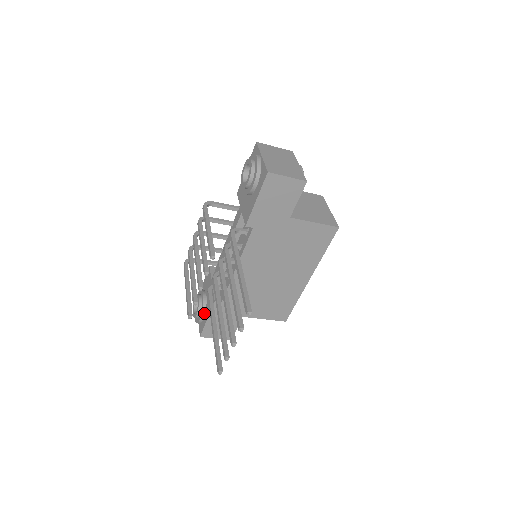
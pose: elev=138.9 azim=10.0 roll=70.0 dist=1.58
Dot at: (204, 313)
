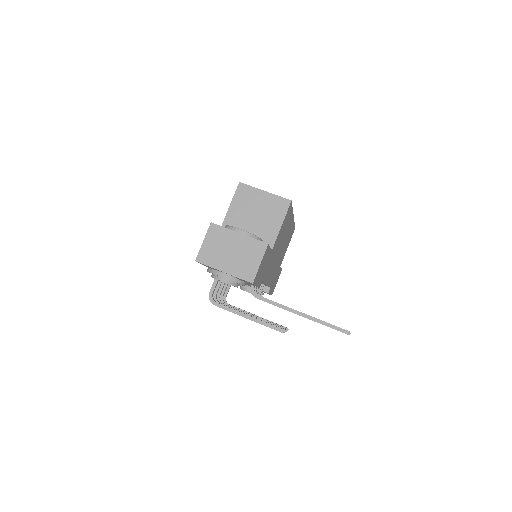
Dot at: (262, 293)
